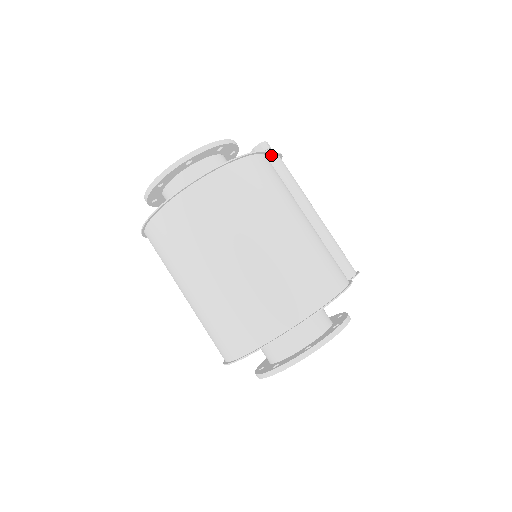
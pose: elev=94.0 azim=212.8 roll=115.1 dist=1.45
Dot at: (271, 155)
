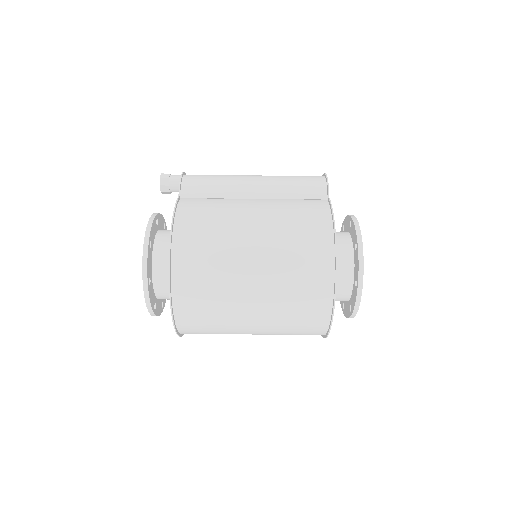
Dot at: occluded
